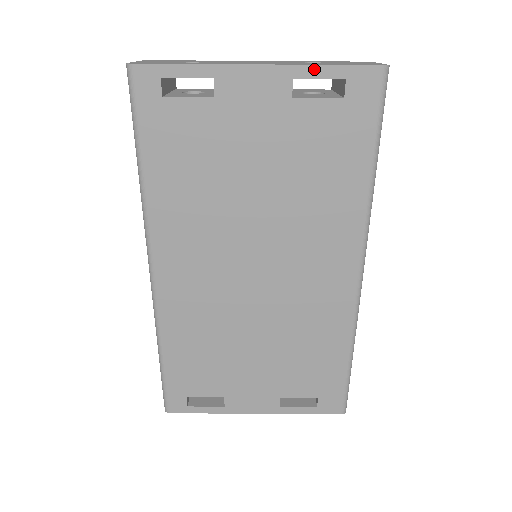
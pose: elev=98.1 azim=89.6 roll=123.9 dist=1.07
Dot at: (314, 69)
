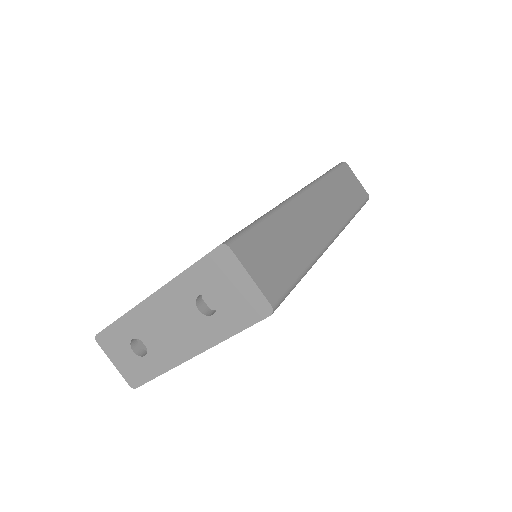
Dot at: (228, 338)
